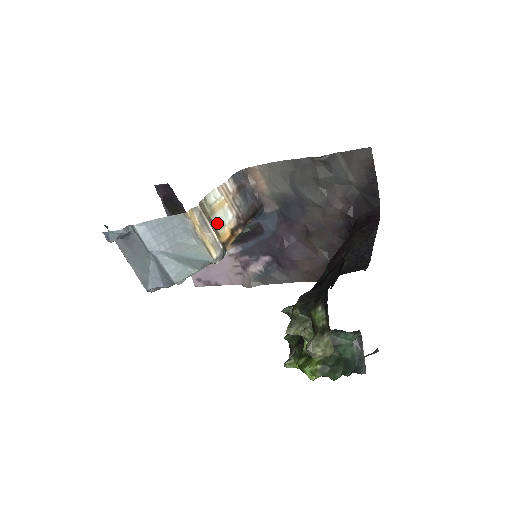
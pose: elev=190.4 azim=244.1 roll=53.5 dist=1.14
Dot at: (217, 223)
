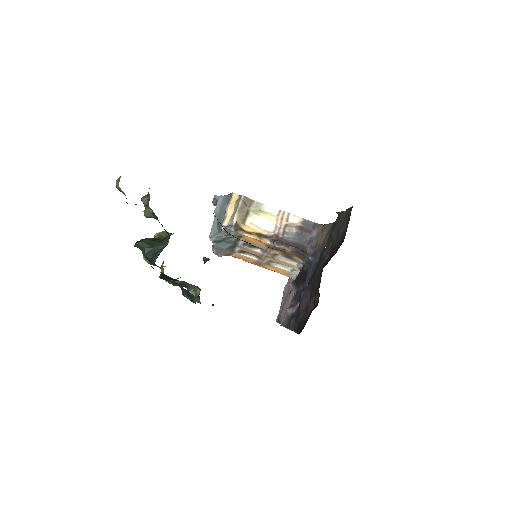
Dot at: (251, 218)
